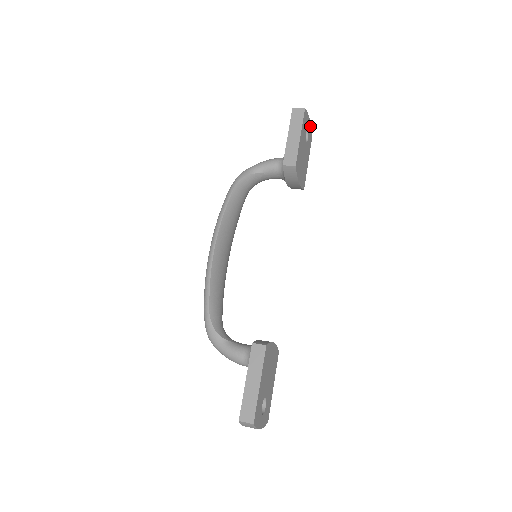
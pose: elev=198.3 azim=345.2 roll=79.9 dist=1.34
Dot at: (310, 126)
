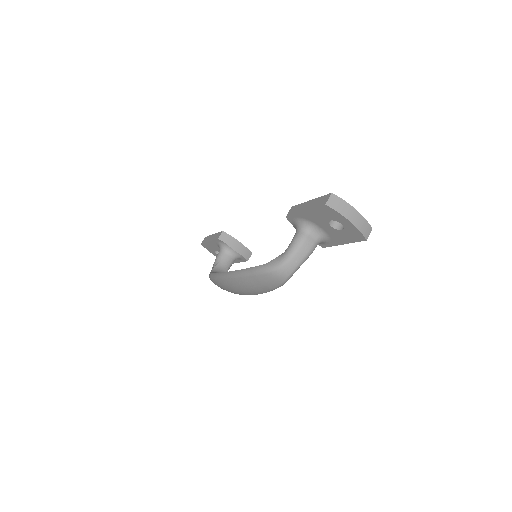
Dot at: occluded
